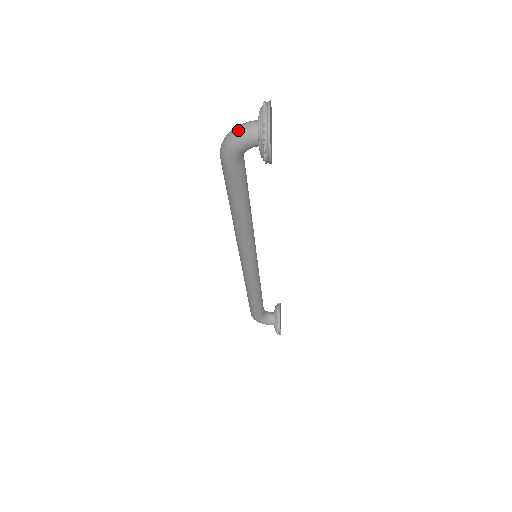
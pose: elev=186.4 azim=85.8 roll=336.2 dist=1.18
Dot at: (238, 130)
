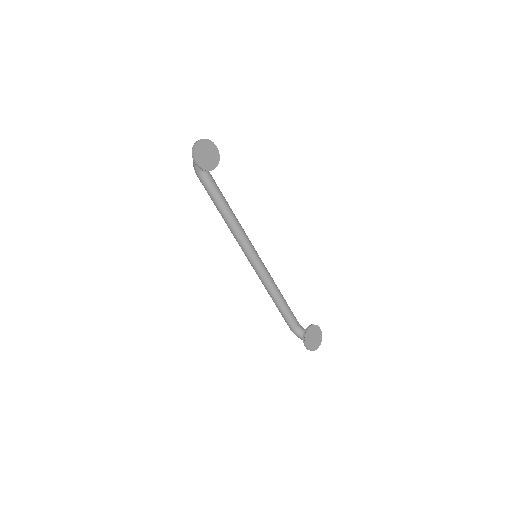
Dot at: occluded
